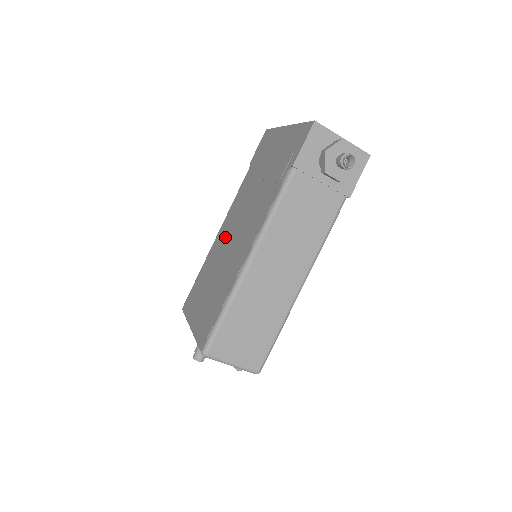
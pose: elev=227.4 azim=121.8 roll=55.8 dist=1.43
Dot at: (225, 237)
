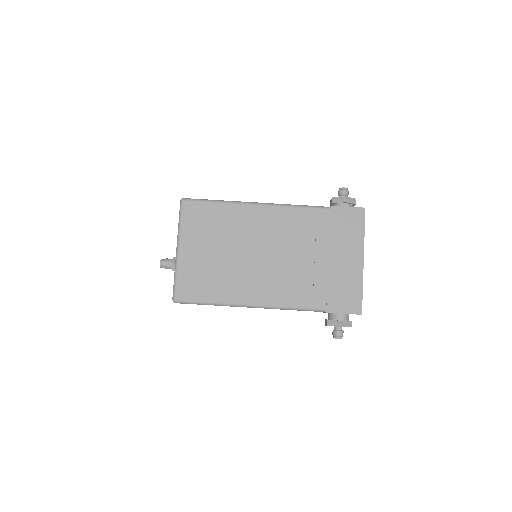
Dot at: (260, 233)
